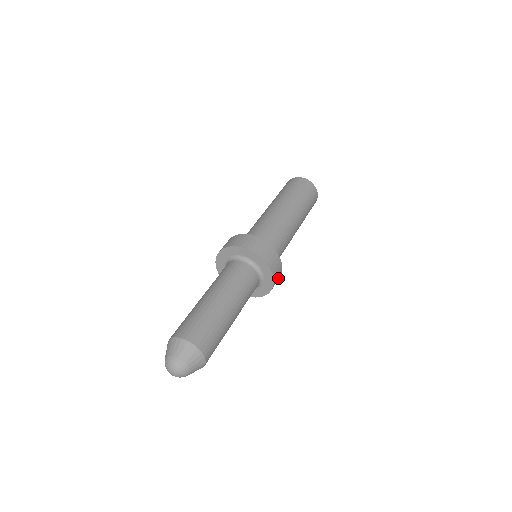
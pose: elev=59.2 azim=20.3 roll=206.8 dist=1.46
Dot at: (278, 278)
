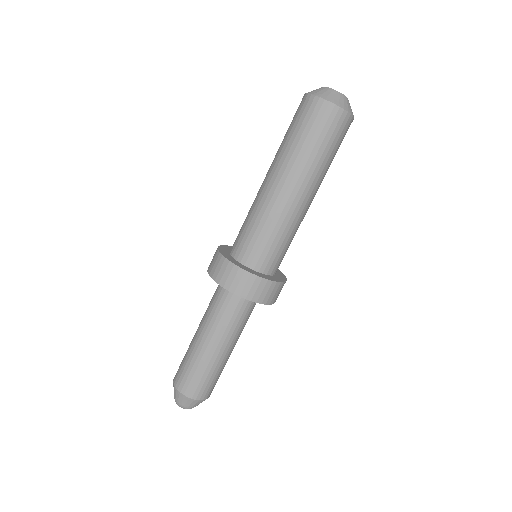
Dot at: (279, 289)
